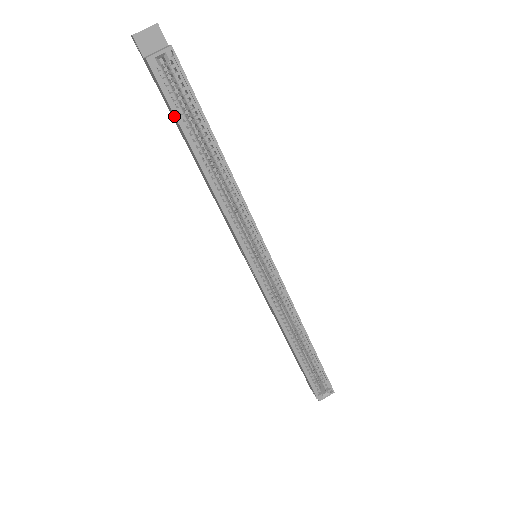
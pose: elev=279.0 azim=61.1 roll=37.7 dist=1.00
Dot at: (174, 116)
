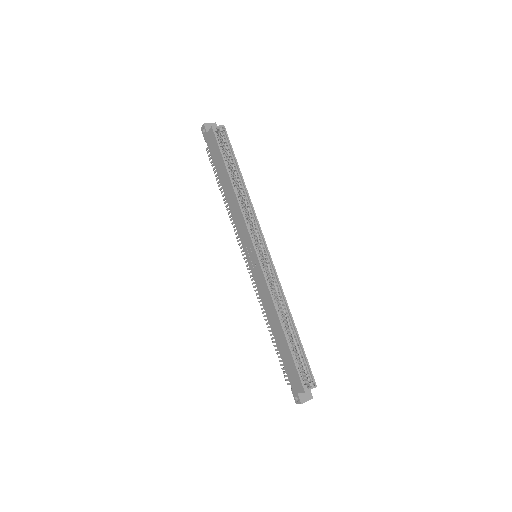
Dot at: (220, 156)
